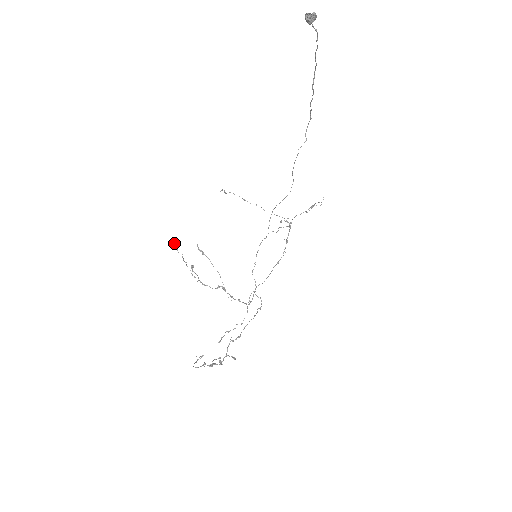
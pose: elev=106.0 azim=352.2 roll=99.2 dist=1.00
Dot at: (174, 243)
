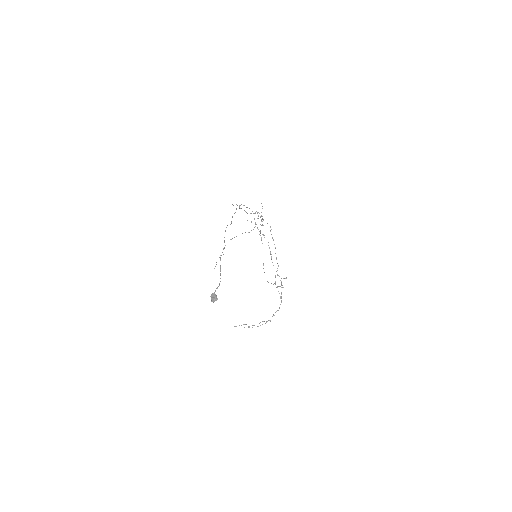
Dot at: occluded
